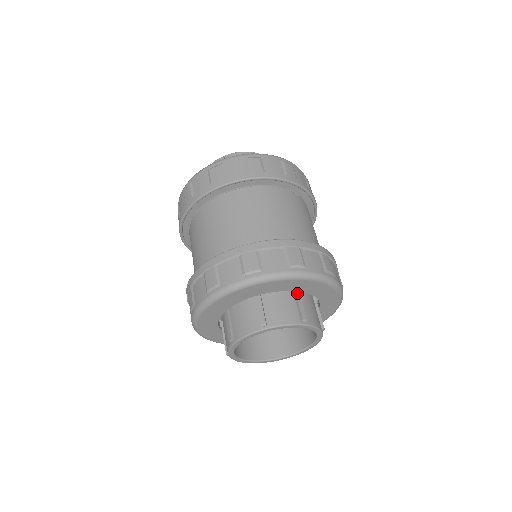
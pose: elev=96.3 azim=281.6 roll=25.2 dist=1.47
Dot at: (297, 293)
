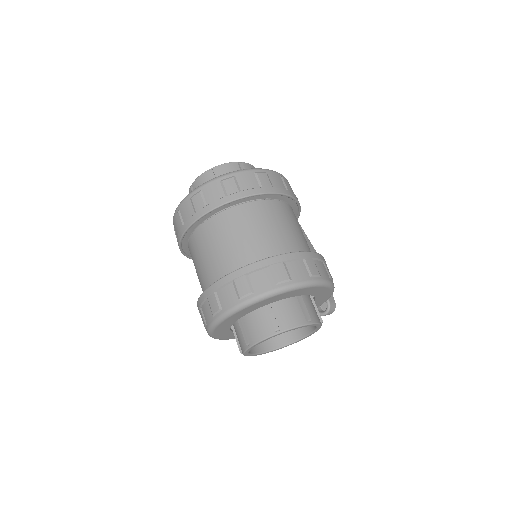
Dot at: (267, 306)
